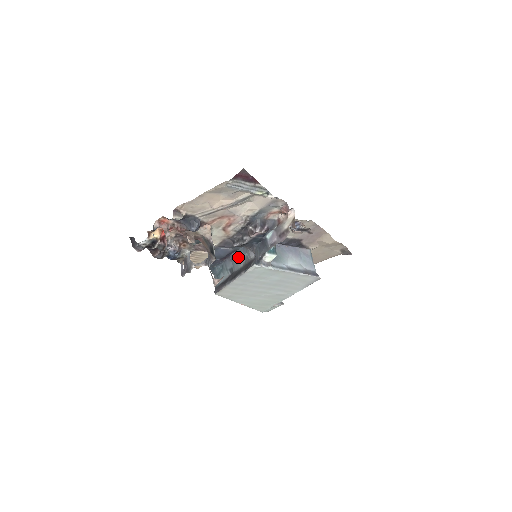
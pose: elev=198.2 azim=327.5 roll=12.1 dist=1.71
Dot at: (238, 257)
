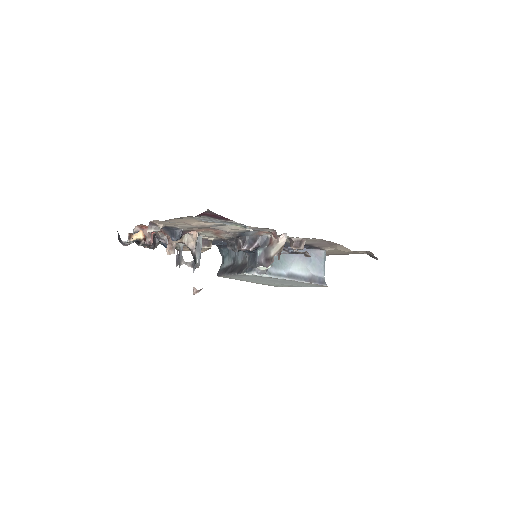
Dot at: (239, 251)
